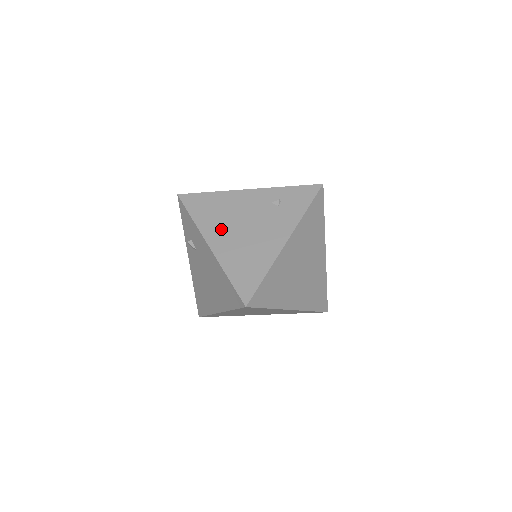
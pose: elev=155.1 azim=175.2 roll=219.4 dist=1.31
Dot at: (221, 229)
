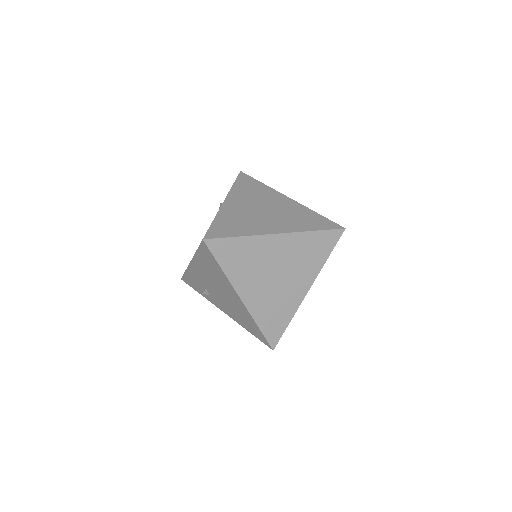
Dot at: occluded
